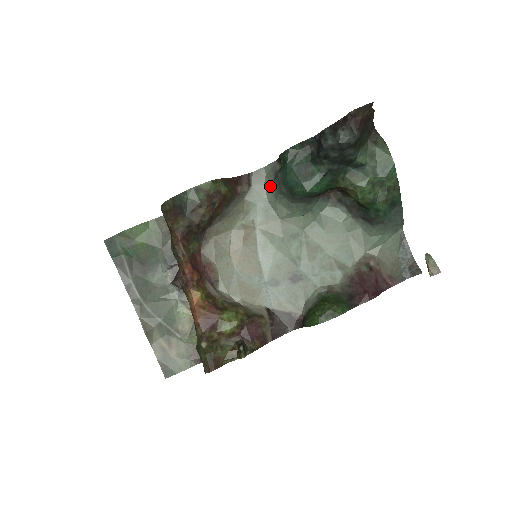
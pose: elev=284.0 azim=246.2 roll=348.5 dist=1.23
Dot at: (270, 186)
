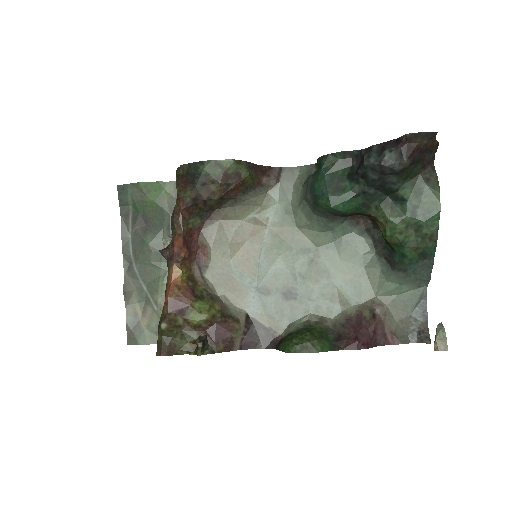
Dot at: (298, 188)
